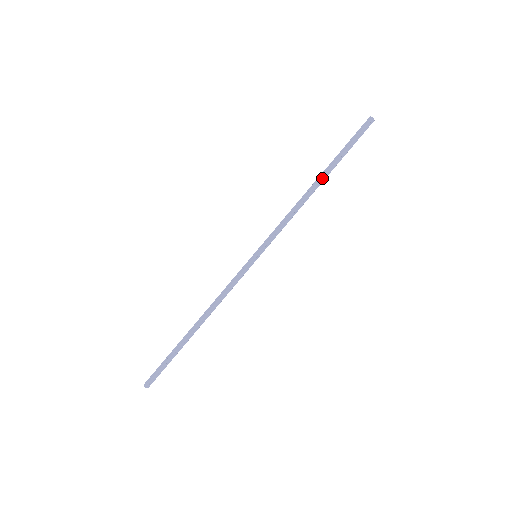
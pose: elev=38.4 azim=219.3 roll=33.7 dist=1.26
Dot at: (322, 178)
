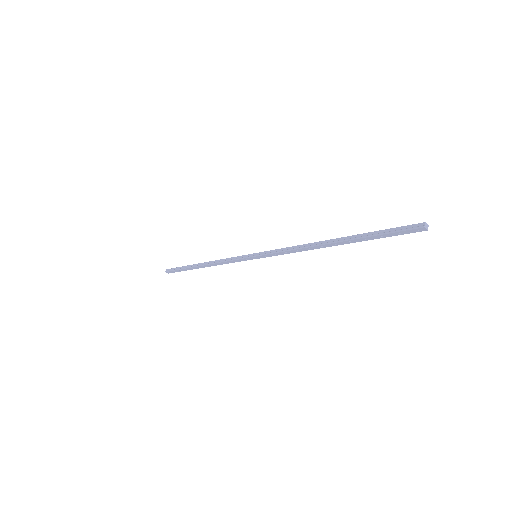
Dot at: (336, 243)
